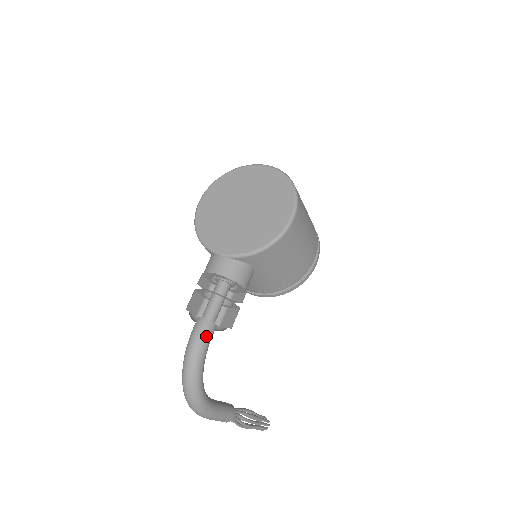
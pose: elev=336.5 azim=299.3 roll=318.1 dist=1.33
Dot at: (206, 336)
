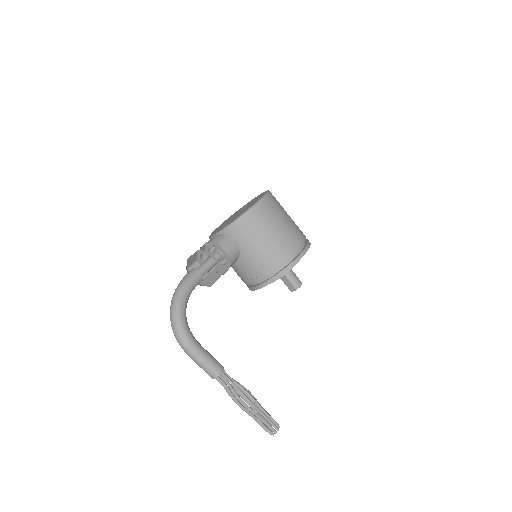
Dot at: (190, 277)
